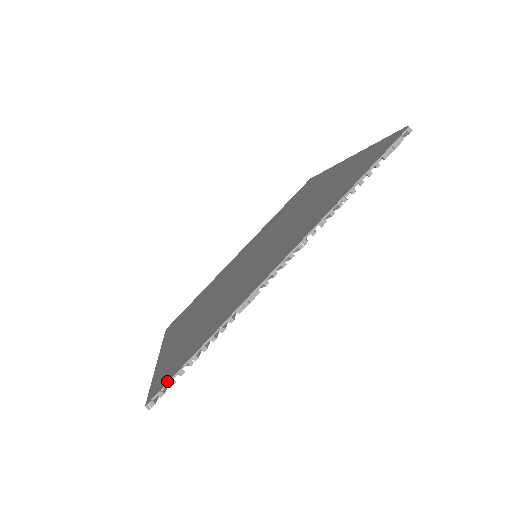
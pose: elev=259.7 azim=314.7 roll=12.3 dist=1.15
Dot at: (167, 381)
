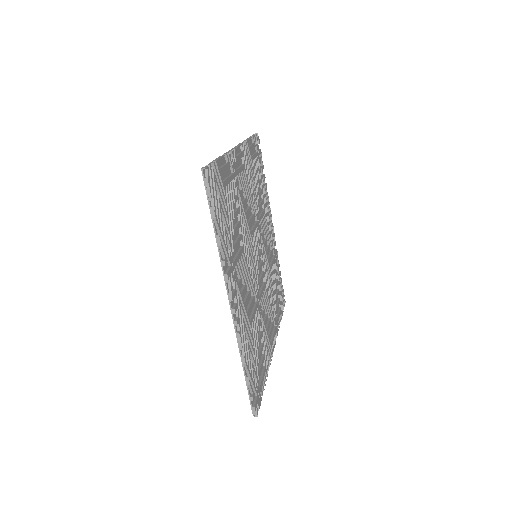
Dot at: occluded
